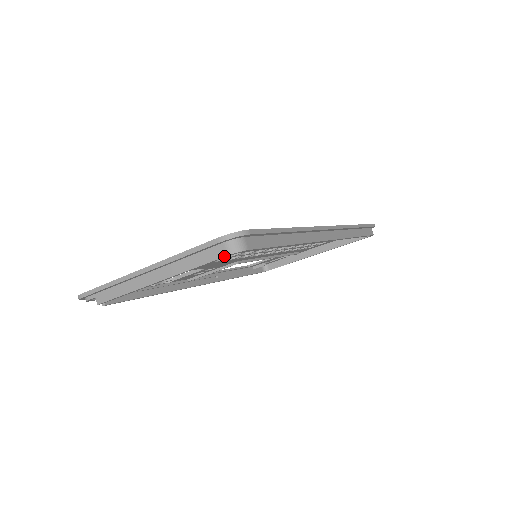
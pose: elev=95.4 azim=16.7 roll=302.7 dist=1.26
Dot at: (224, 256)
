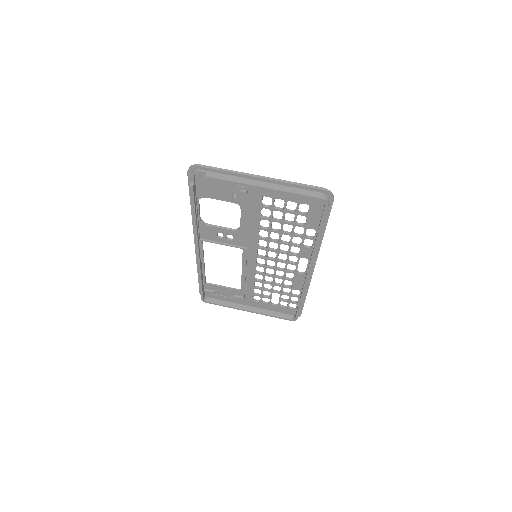
Dot at: (319, 197)
